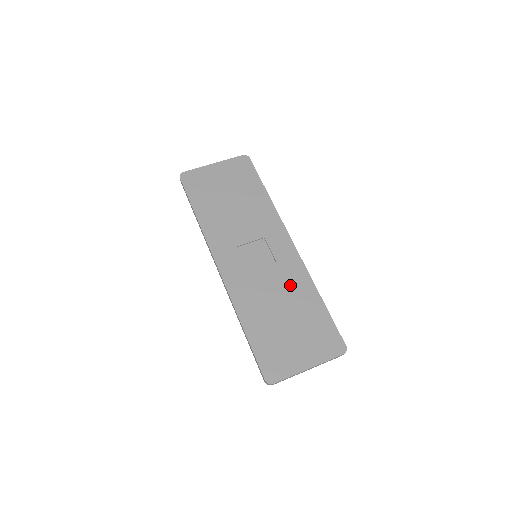
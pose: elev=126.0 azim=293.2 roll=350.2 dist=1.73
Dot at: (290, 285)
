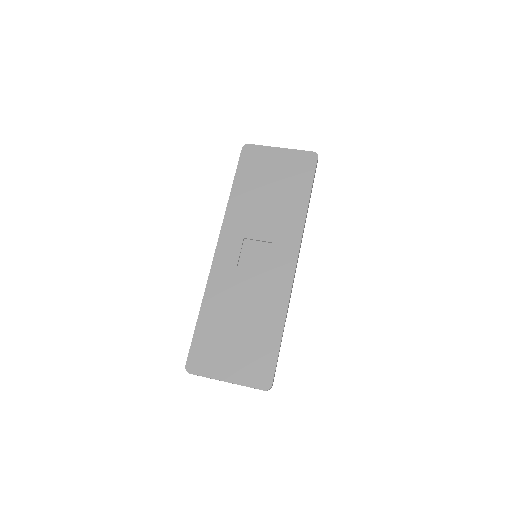
Dot at: (264, 300)
